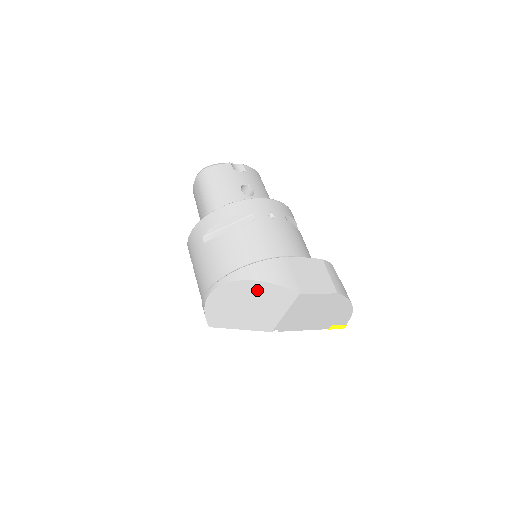
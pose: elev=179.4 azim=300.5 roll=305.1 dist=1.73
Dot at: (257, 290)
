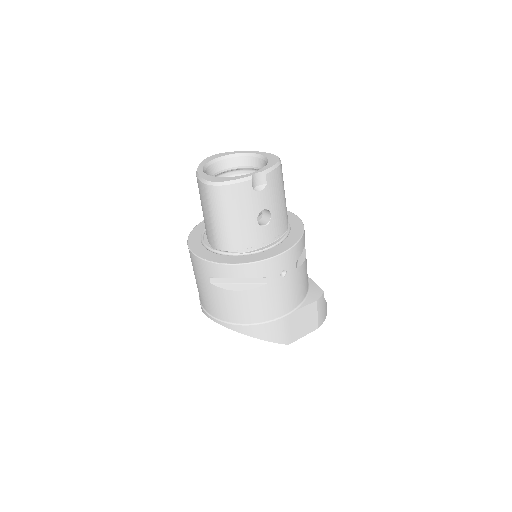
Dot at: occluded
